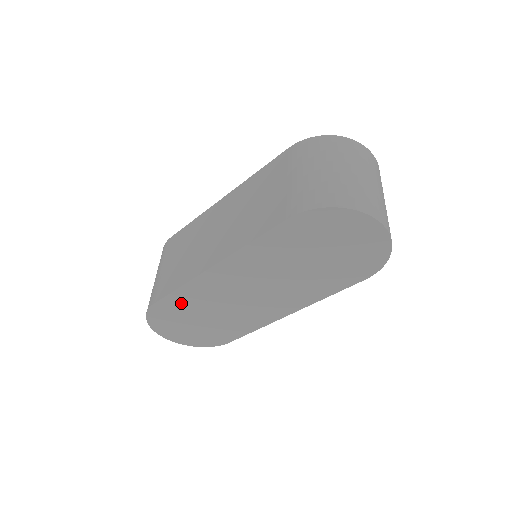
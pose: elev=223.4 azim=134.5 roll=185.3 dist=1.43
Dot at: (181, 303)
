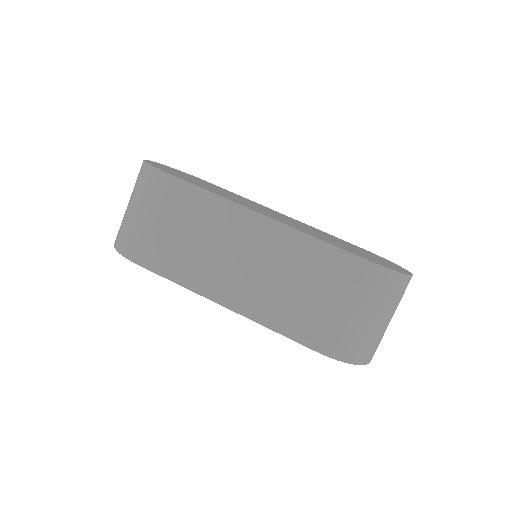
Dot at: occluded
